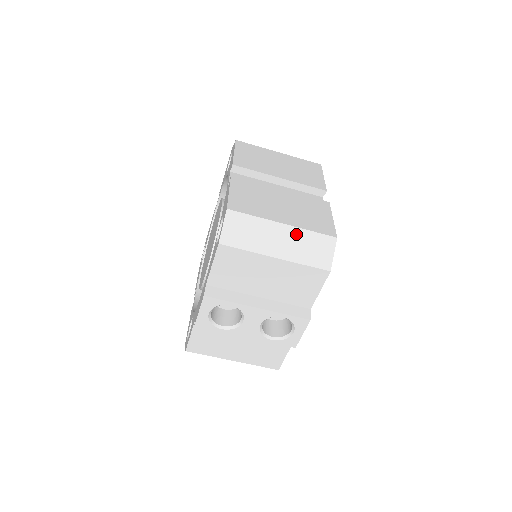
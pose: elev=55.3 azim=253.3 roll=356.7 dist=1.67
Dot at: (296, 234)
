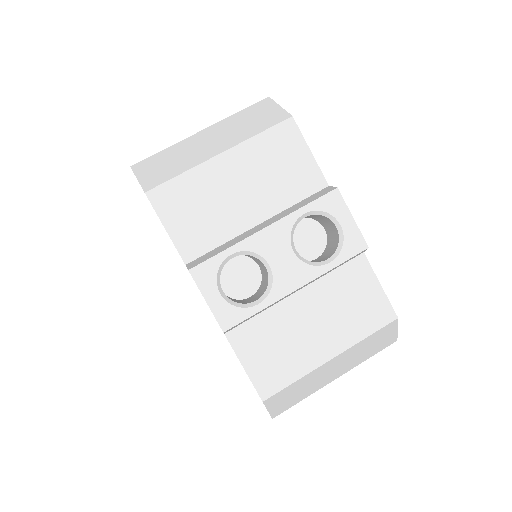
Dot at: (223, 126)
